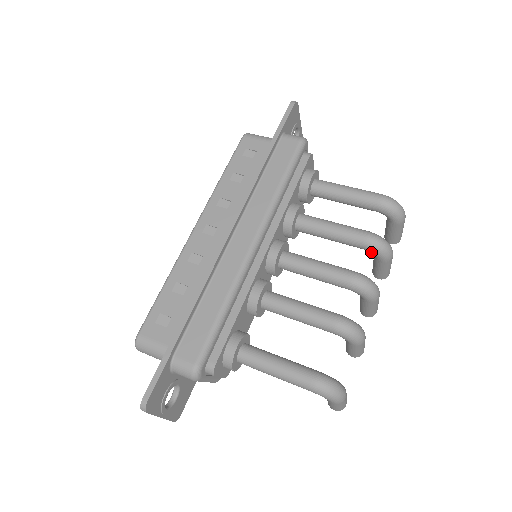
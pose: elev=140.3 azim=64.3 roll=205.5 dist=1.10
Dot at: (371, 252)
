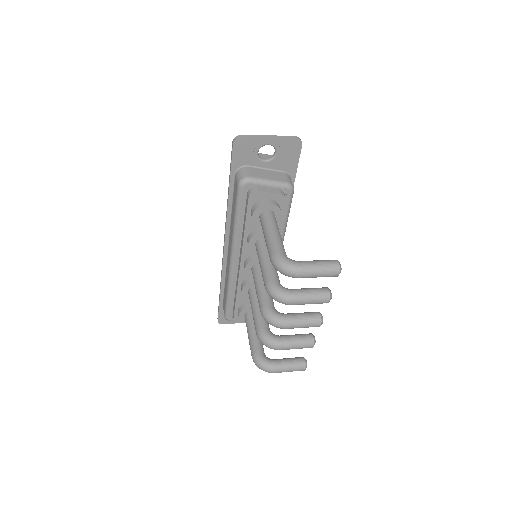
Dot at: occluded
